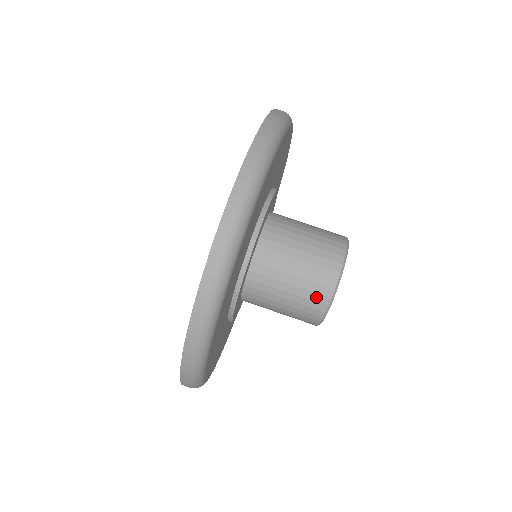
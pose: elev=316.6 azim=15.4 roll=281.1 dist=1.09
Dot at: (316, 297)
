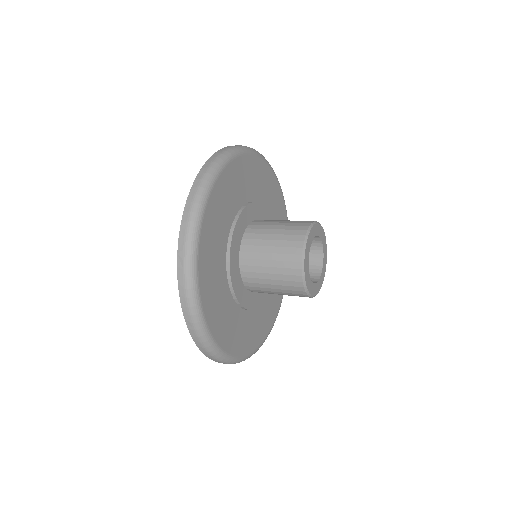
Dot at: (294, 289)
